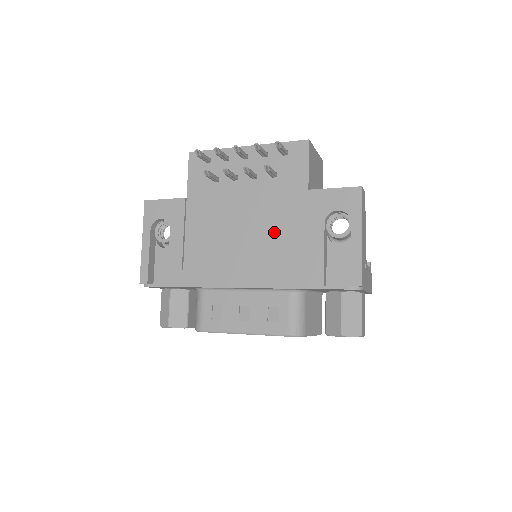
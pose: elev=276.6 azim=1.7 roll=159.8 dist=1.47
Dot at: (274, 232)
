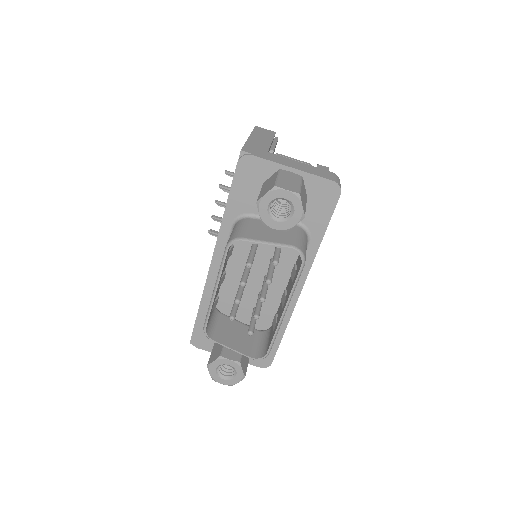
Dot at: occluded
